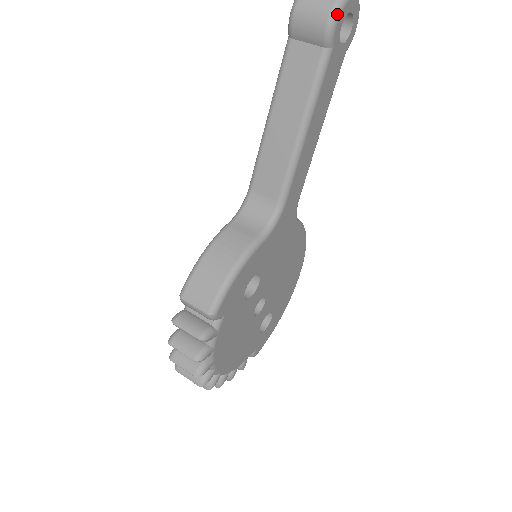
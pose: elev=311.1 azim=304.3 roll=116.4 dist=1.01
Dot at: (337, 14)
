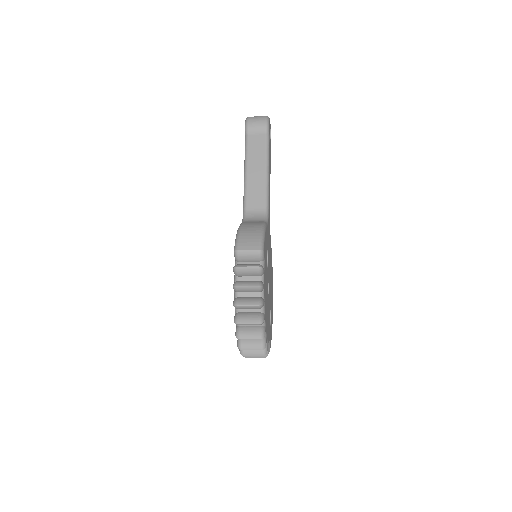
Dot at: (268, 121)
